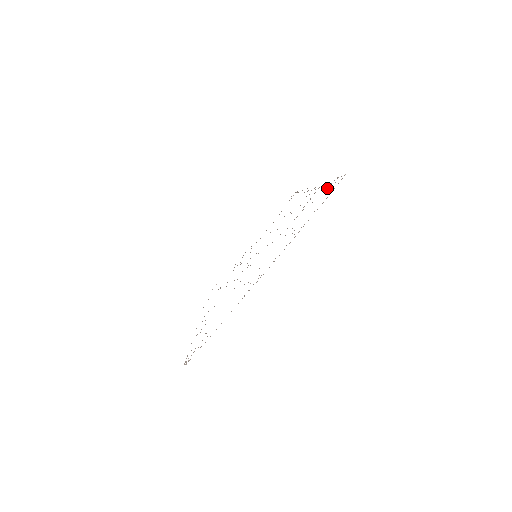
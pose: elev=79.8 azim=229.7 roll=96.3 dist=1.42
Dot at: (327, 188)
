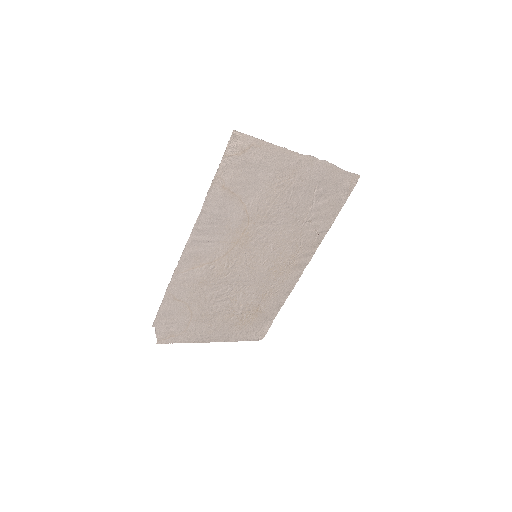
Dot at: (338, 203)
